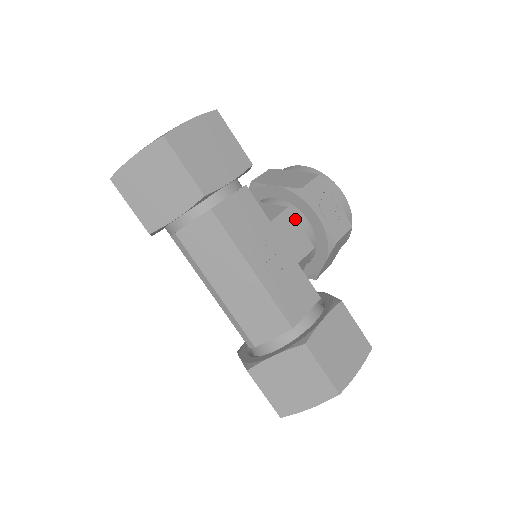
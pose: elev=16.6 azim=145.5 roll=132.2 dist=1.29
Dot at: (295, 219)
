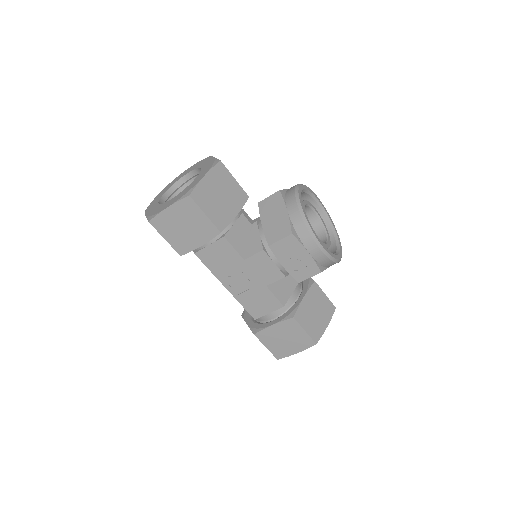
Dot at: (269, 258)
